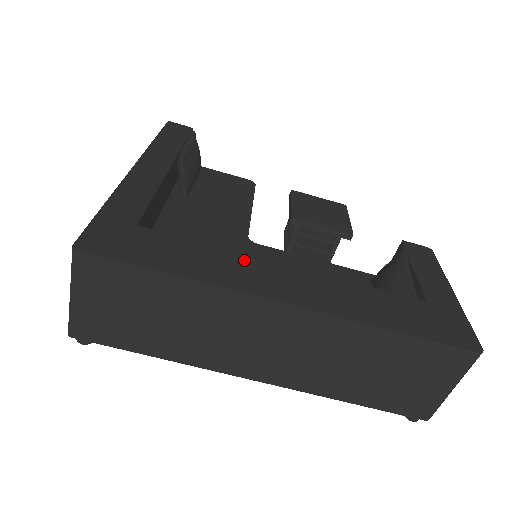
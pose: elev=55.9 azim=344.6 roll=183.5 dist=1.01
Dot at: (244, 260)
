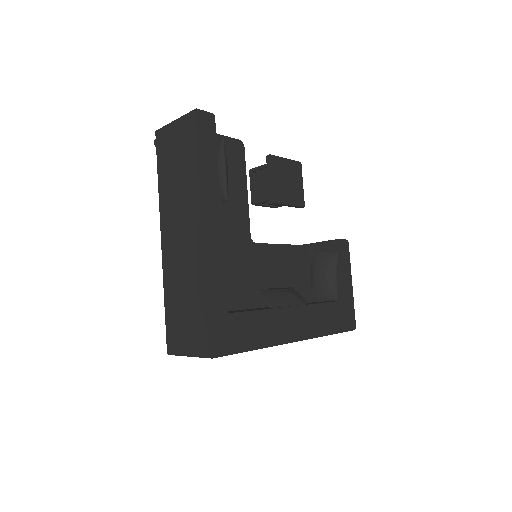
Dot at: (277, 315)
